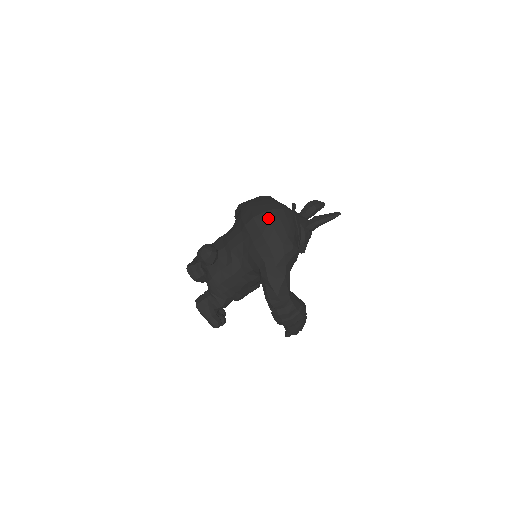
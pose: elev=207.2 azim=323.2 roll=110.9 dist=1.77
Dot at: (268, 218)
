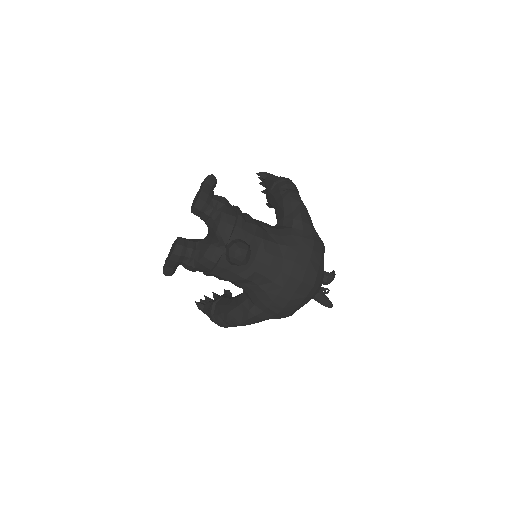
Dot at: (308, 294)
